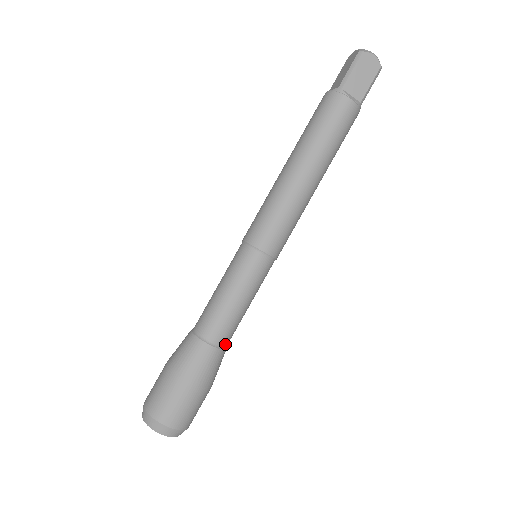
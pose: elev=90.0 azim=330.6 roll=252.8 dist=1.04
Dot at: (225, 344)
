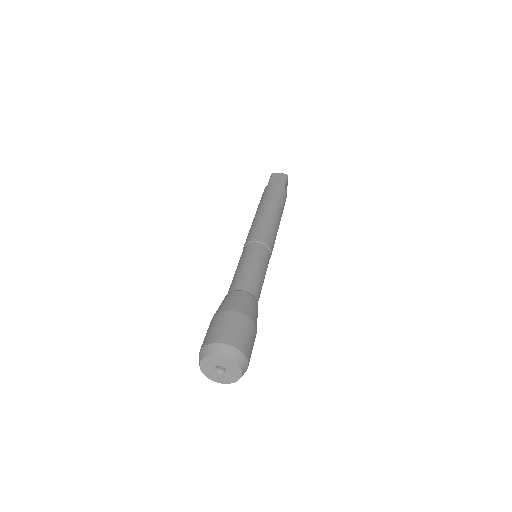
Dot at: (253, 294)
